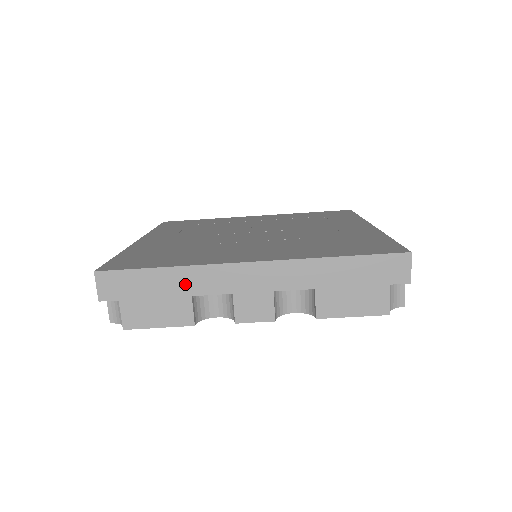
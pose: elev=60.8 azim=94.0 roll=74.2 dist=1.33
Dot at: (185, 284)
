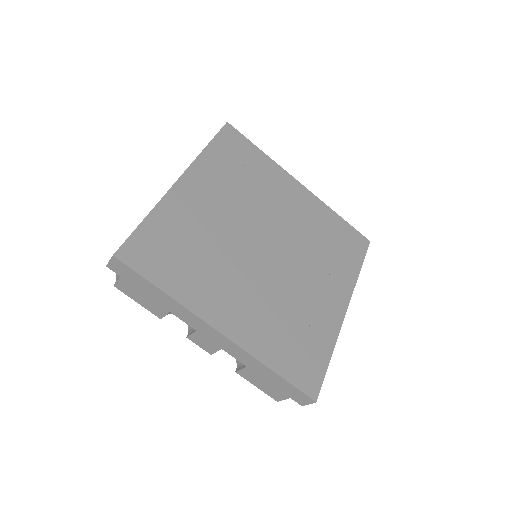
Dot at: (170, 306)
